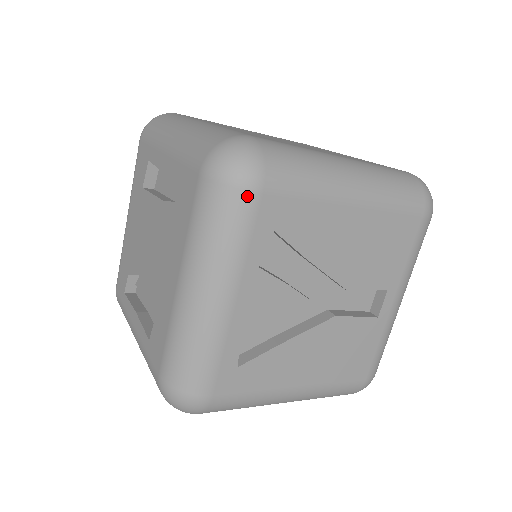
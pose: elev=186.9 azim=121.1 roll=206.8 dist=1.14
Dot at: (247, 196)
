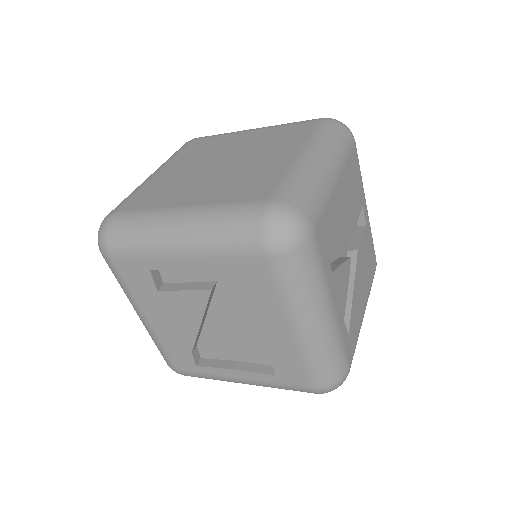
Dot at: (311, 244)
